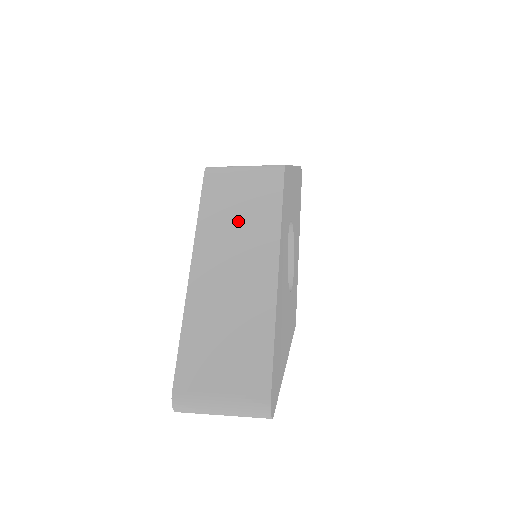
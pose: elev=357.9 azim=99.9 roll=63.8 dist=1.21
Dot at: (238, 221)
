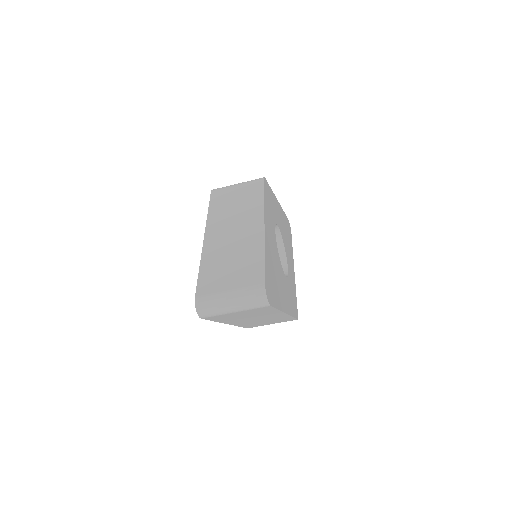
Dot at: (235, 207)
